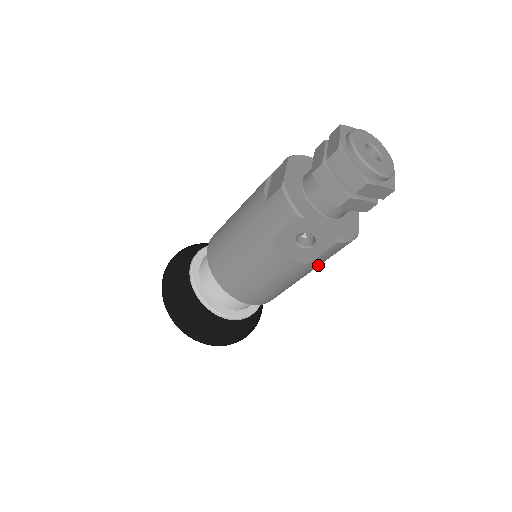
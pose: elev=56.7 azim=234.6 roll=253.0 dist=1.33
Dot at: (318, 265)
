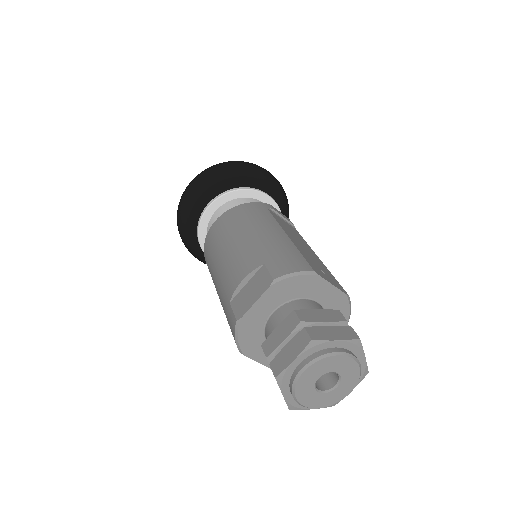
Dot at: occluded
